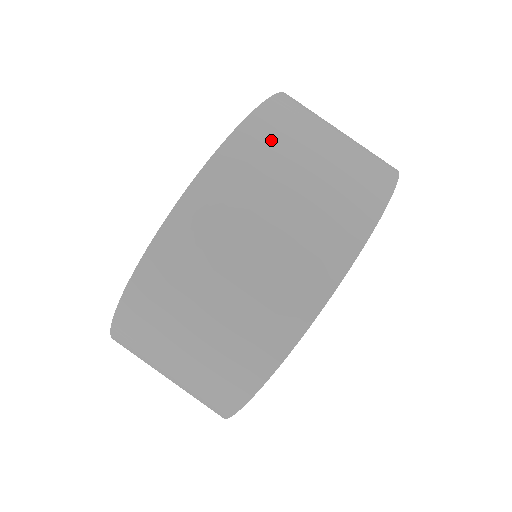
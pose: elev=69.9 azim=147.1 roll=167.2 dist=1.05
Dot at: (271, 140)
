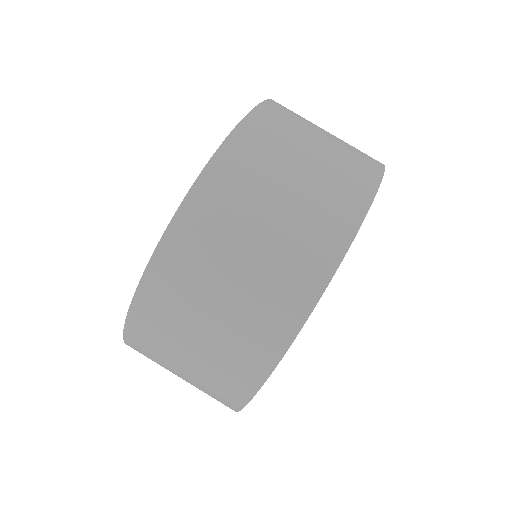
Dot at: (162, 310)
